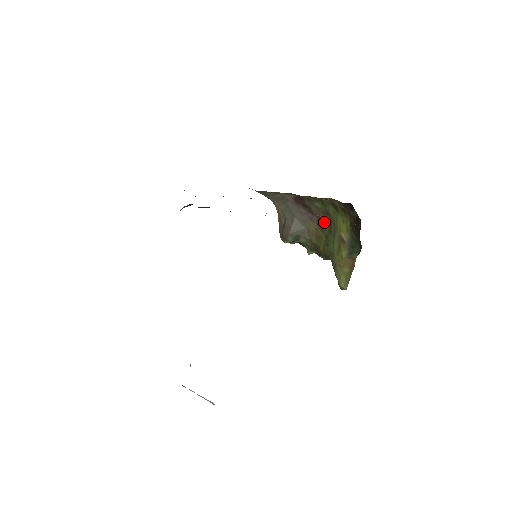
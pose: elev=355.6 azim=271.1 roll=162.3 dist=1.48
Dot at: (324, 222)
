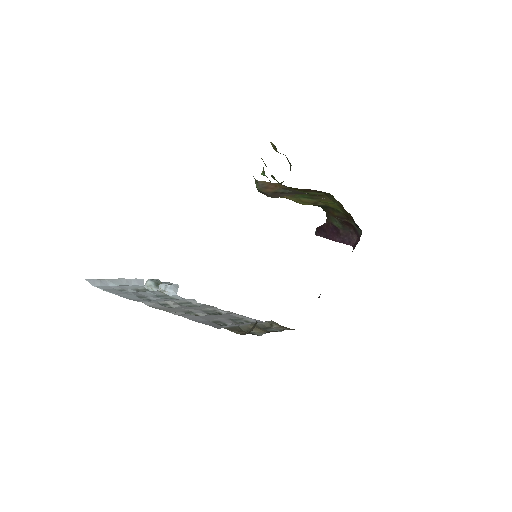
Dot at: (314, 192)
